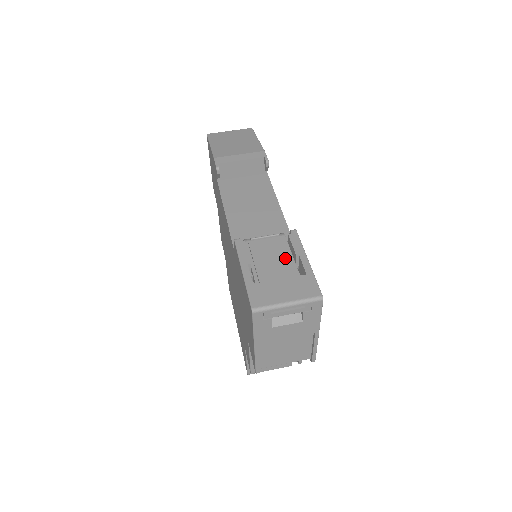
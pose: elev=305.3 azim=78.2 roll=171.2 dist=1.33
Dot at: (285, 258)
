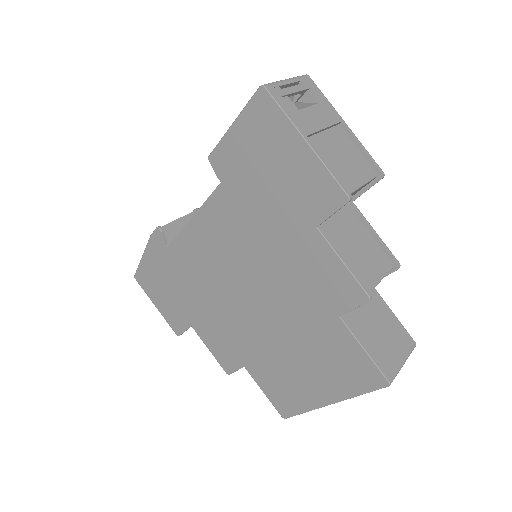
Dot at: occluded
